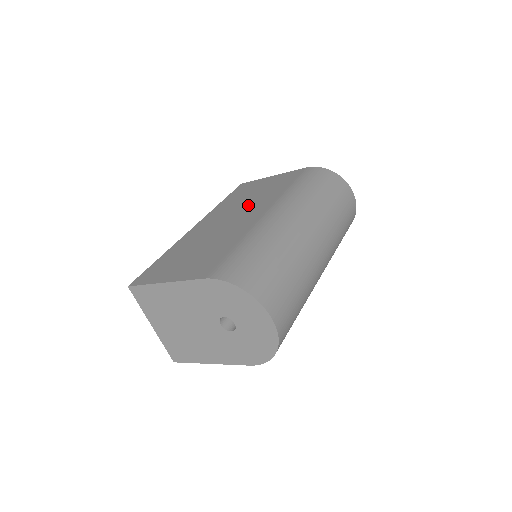
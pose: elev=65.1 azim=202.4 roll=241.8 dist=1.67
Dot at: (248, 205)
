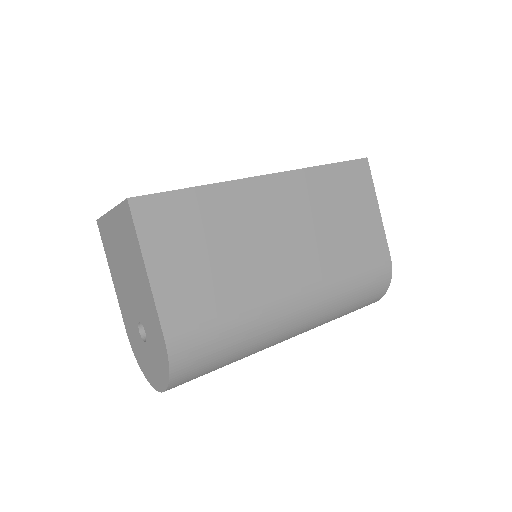
Dot at: (314, 238)
